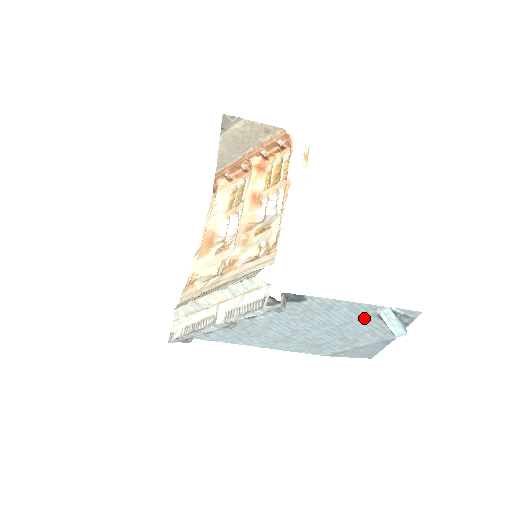
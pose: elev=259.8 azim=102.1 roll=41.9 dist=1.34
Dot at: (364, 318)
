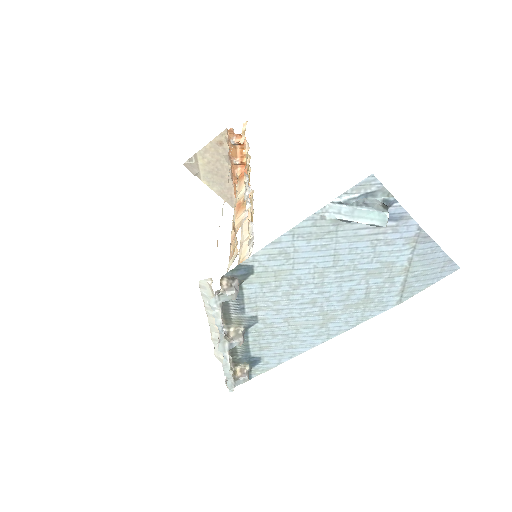
Dot at: (337, 235)
